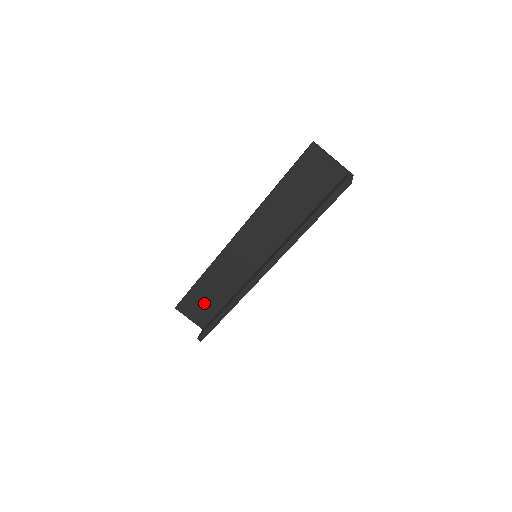
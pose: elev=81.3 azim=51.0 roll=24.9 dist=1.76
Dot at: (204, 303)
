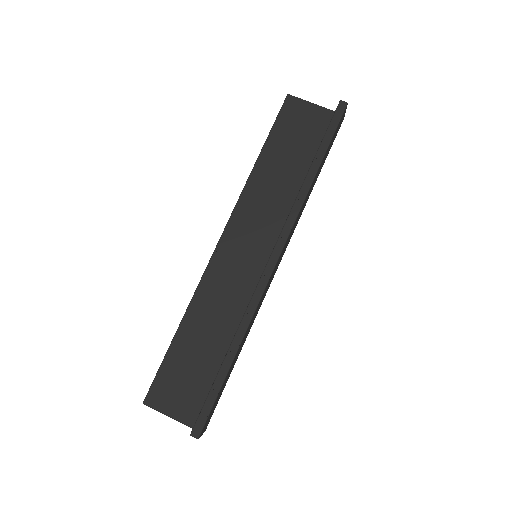
Dot at: (191, 371)
